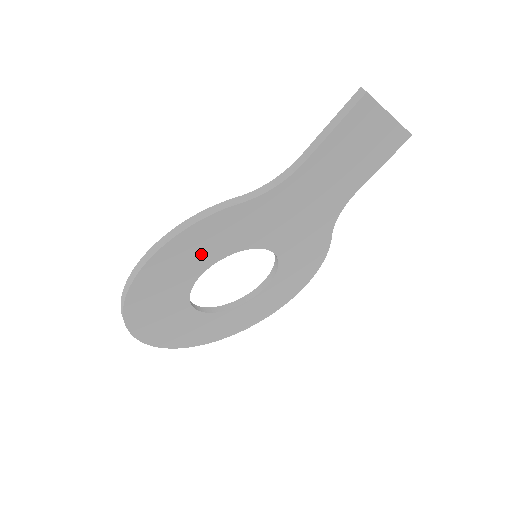
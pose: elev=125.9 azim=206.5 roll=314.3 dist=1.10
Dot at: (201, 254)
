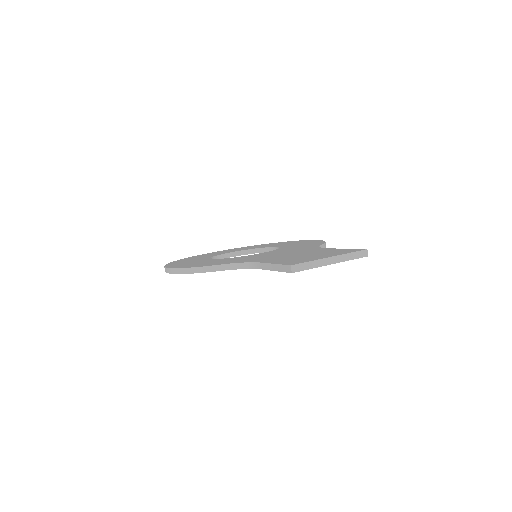
Dot at: occluded
